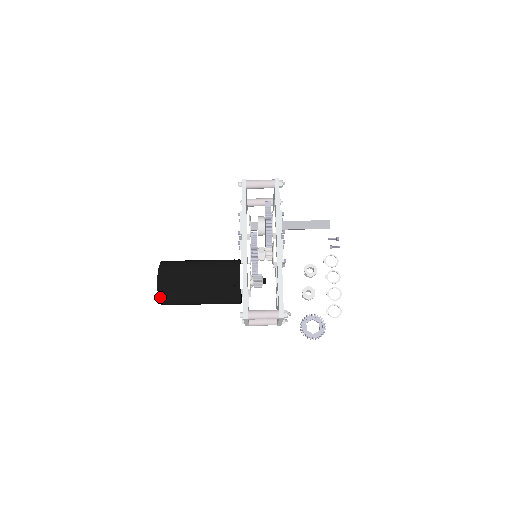
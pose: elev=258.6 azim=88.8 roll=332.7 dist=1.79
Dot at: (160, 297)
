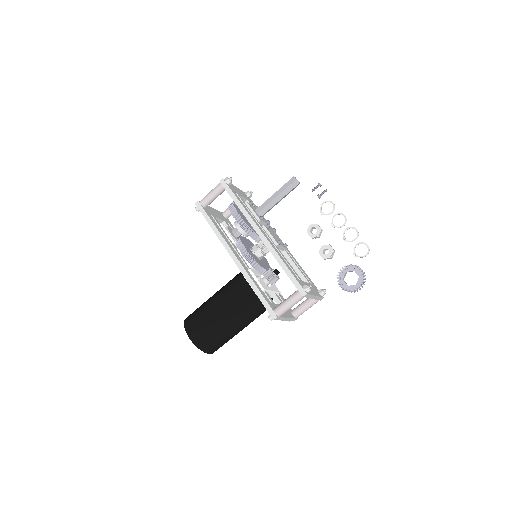
Dot at: (202, 350)
